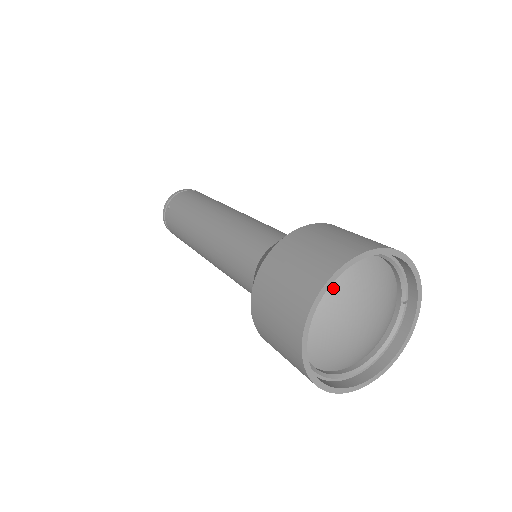
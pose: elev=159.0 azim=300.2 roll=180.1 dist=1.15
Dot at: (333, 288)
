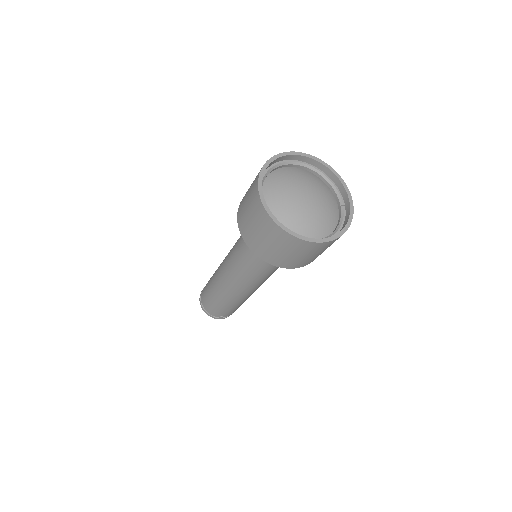
Dot at: (280, 175)
